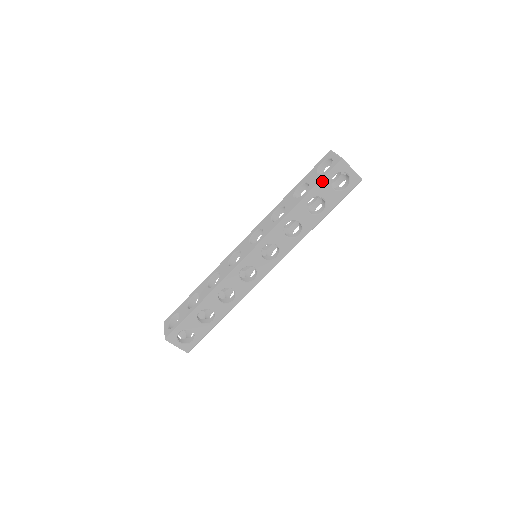
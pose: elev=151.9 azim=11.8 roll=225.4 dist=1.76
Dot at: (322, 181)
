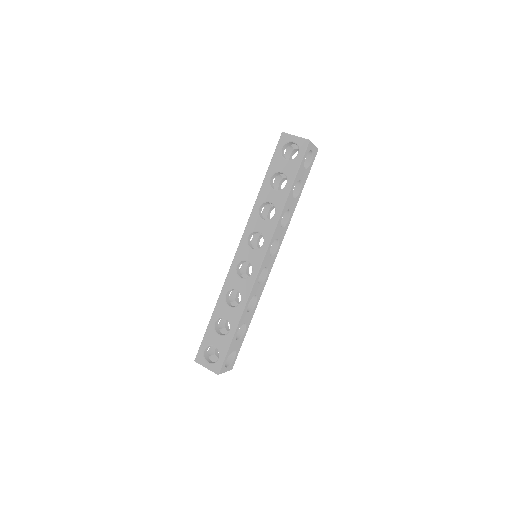
Dot at: (273, 158)
